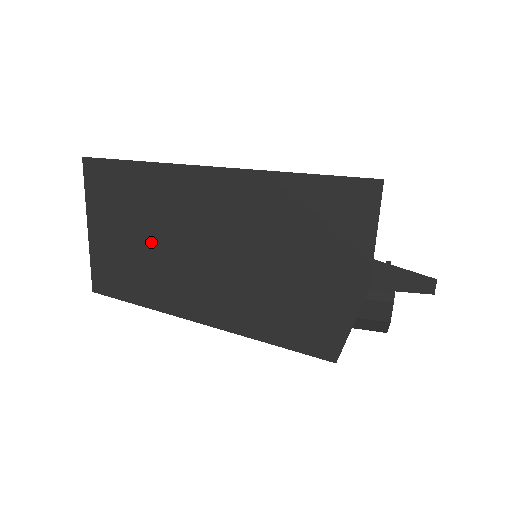
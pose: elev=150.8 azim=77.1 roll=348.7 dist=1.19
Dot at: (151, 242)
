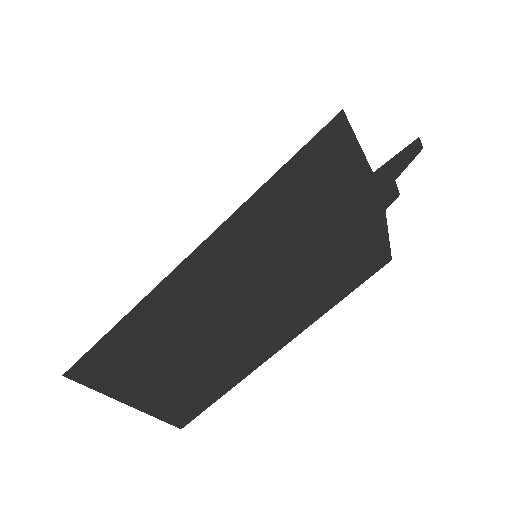
Dot at: (195, 352)
